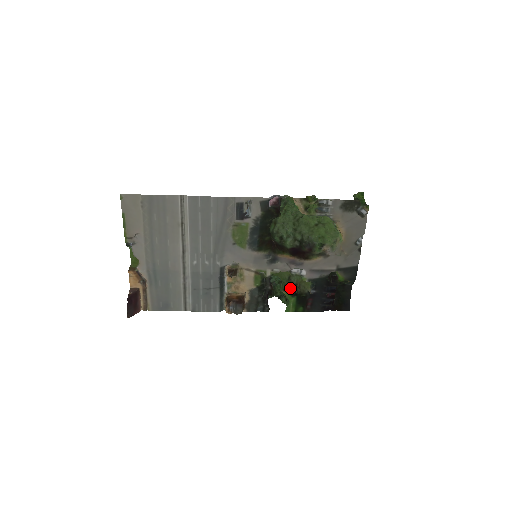
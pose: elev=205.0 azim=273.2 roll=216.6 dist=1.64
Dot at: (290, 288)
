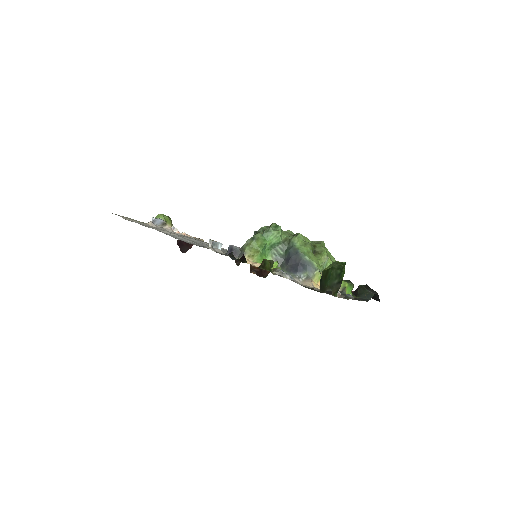
Dot at: occluded
